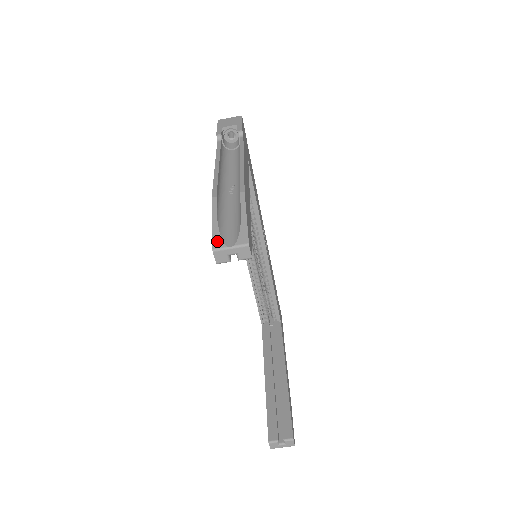
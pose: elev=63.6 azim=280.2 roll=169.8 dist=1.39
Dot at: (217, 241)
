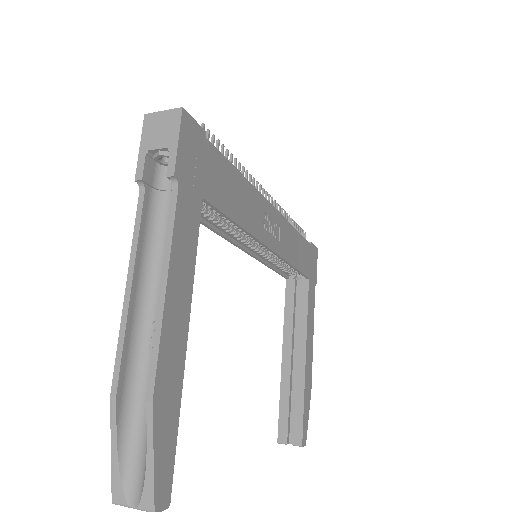
Dot at: (117, 490)
